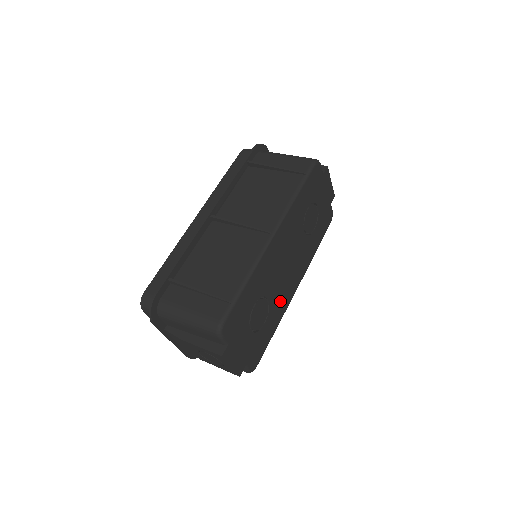
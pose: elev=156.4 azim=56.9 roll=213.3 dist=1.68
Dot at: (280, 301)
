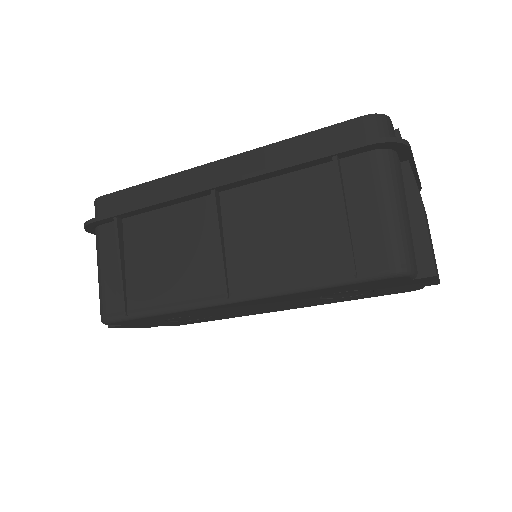
Dot at: (240, 314)
